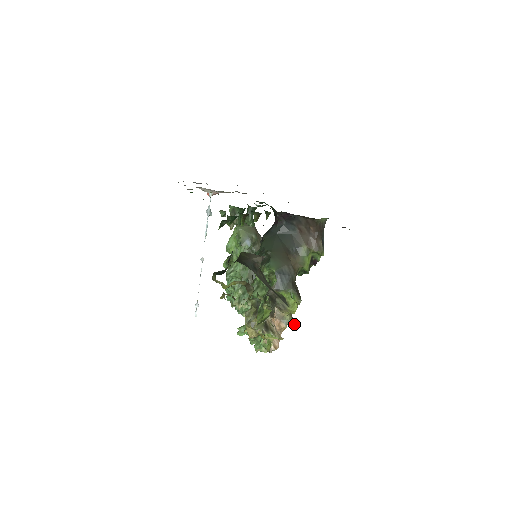
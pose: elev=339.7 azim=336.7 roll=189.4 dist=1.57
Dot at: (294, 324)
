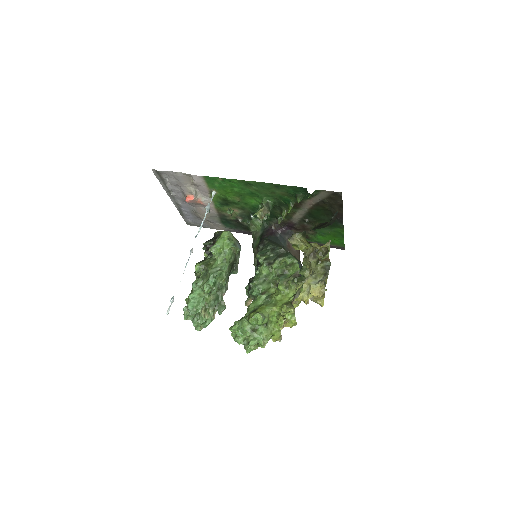
Dot at: occluded
